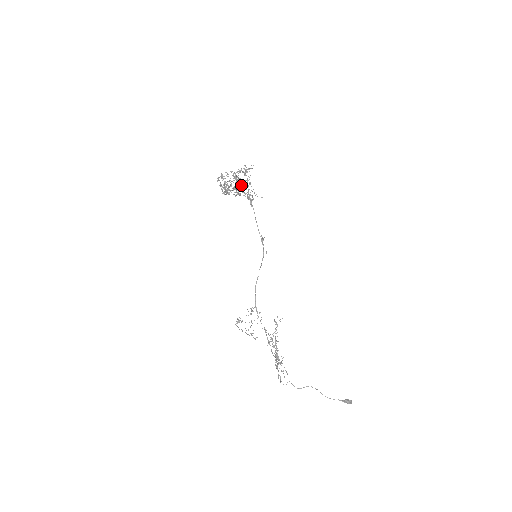
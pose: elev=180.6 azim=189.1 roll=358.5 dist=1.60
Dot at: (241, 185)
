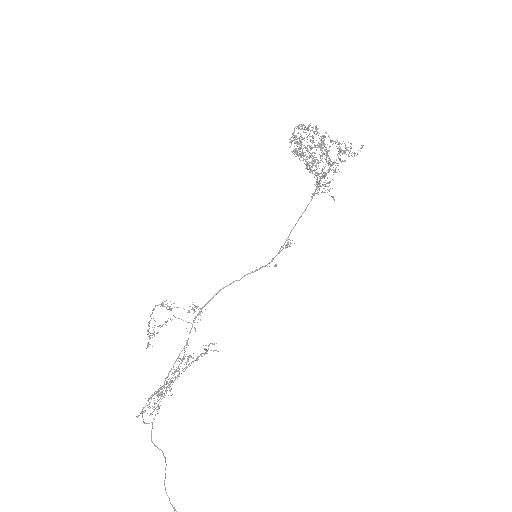
Dot at: occluded
